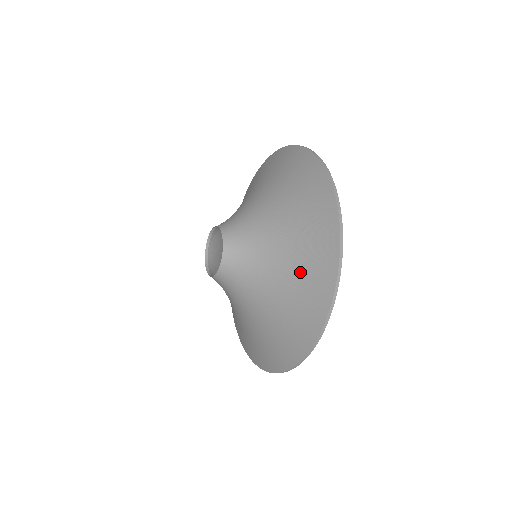
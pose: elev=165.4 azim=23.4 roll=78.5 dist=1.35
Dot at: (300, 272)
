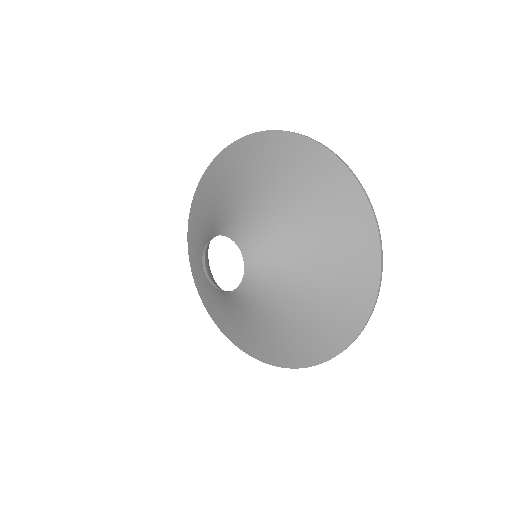
Dot at: (336, 246)
